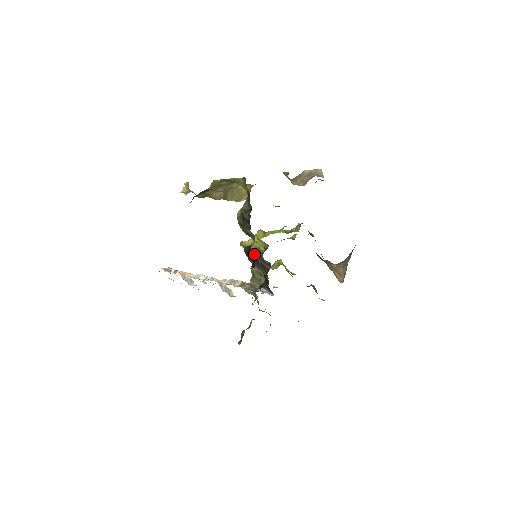
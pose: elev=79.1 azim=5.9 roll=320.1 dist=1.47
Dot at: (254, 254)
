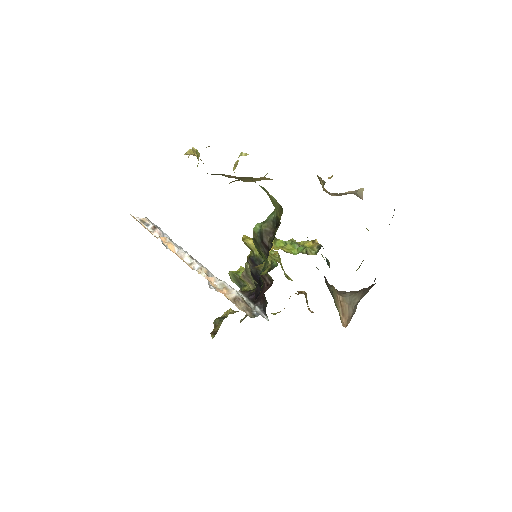
Dot at: (256, 259)
